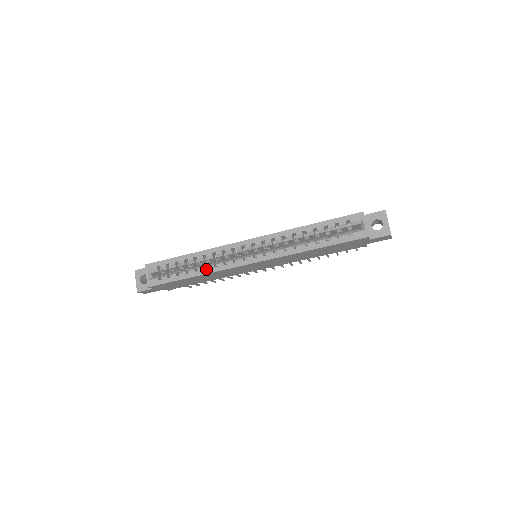
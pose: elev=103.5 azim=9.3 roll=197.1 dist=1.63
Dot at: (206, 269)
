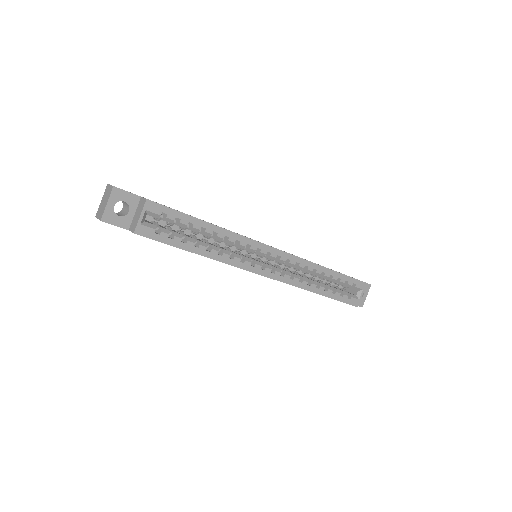
Dot at: (220, 255)
